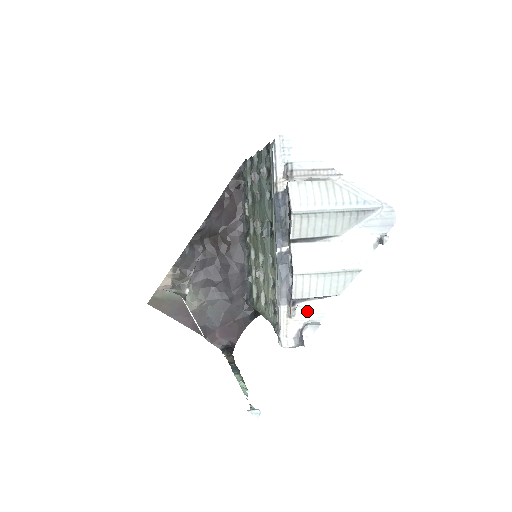
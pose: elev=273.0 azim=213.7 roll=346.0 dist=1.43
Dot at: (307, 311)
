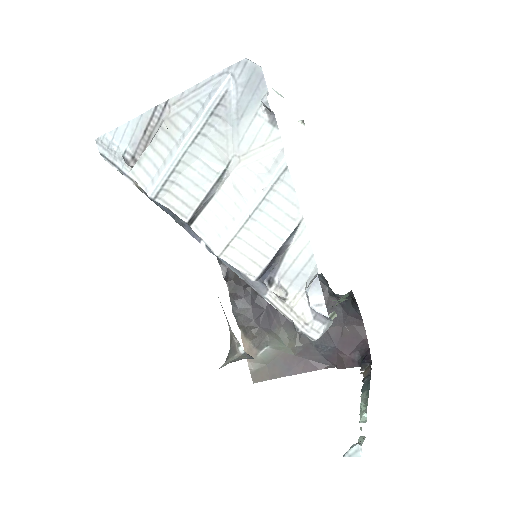
Dot at: (293, 274)
